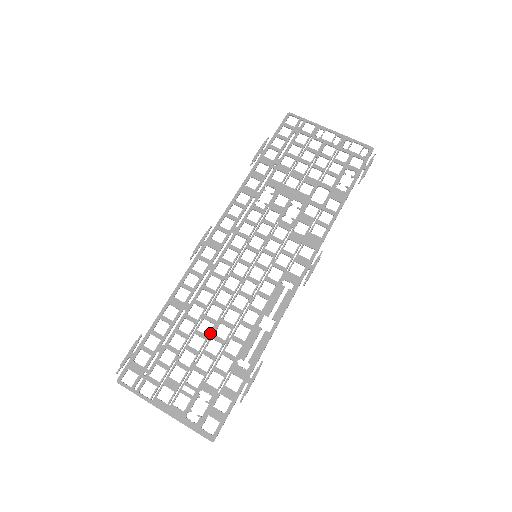
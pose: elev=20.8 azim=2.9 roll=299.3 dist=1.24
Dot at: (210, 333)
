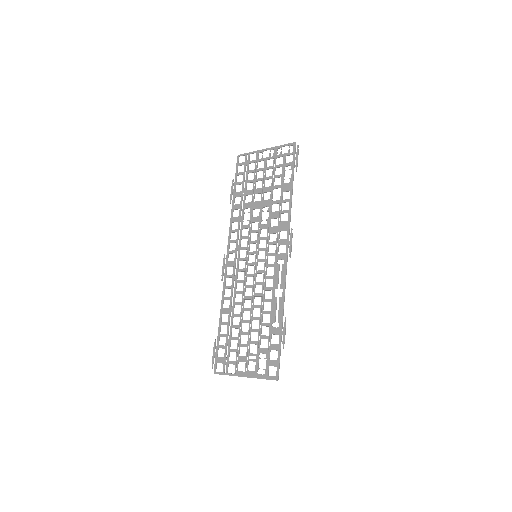
Dot at: (250, 317)
